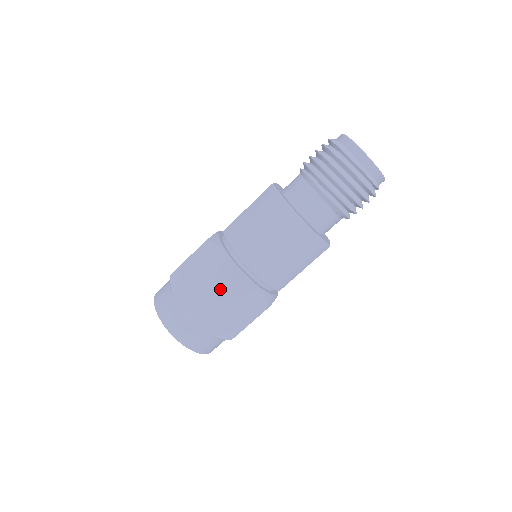
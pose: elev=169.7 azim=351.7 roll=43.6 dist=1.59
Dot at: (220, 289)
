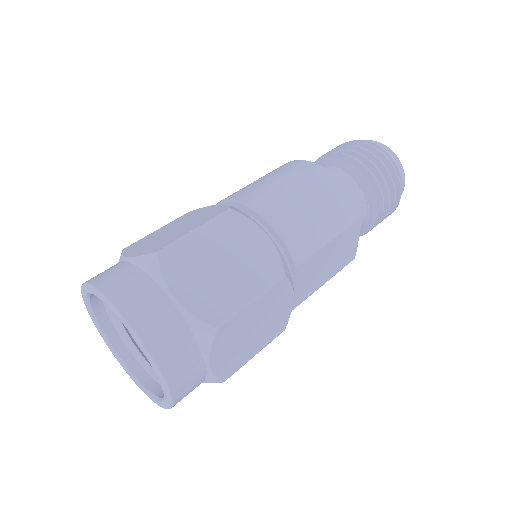
Dot at: (209, 219)
